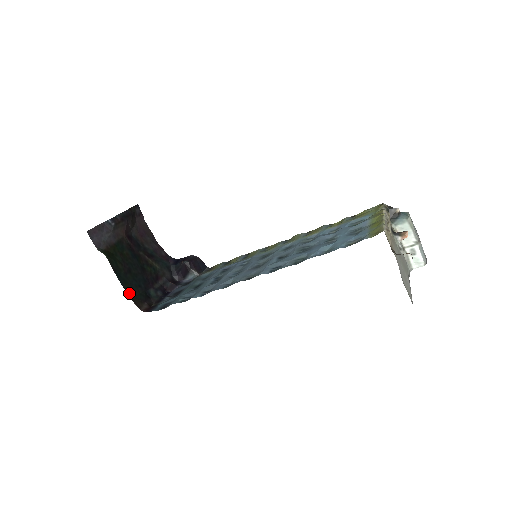
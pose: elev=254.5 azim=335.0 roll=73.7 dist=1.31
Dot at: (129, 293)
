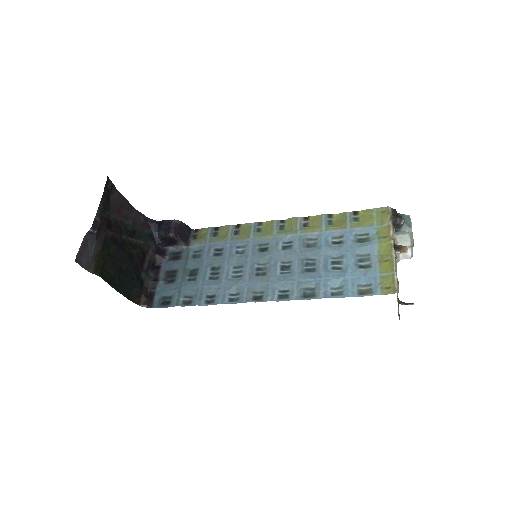
Dot at: (126, 295)
